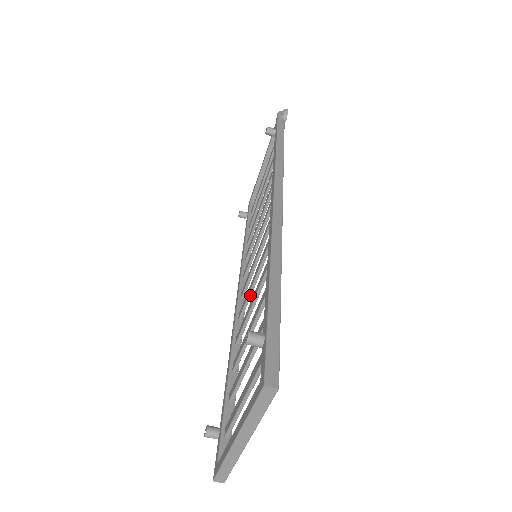
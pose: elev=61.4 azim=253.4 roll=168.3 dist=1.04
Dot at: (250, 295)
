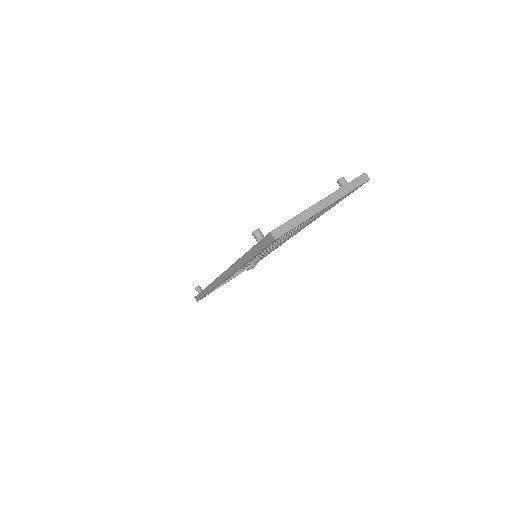
Dot at: occluded
